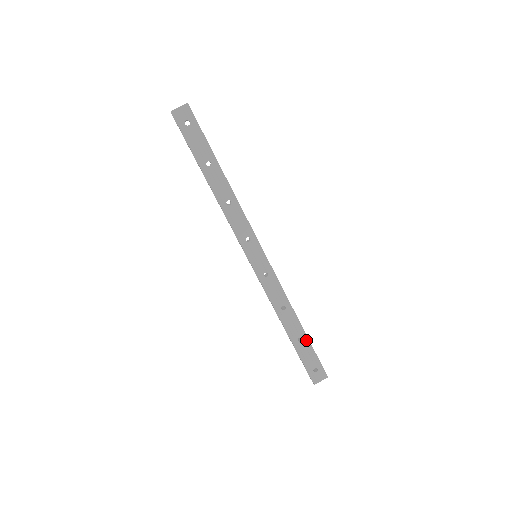
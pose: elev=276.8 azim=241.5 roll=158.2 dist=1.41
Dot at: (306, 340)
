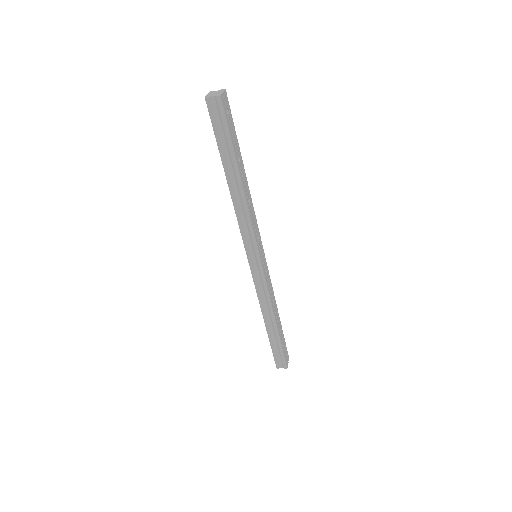
Dot at: (281, 328)
